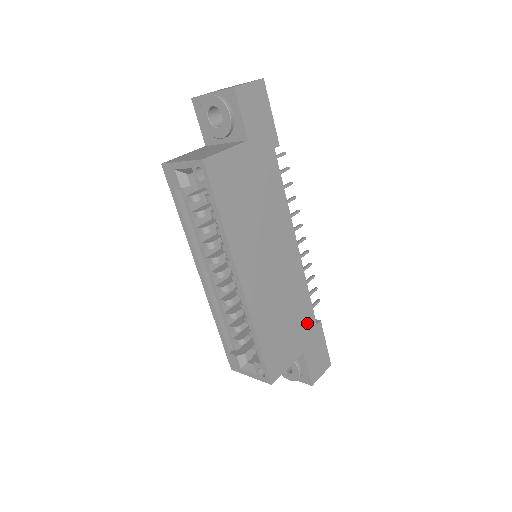
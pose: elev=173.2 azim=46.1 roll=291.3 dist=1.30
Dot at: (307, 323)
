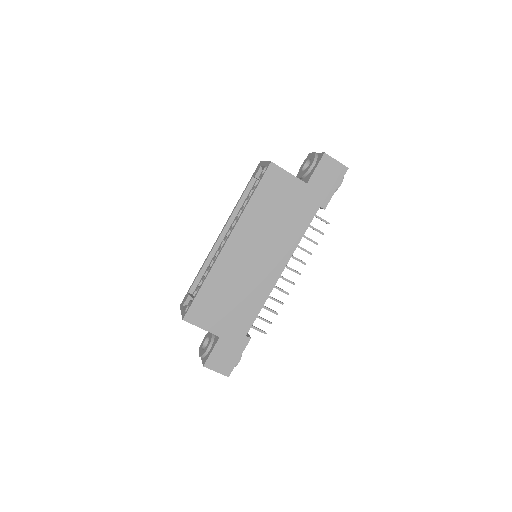
Dot at: (241, 325)
